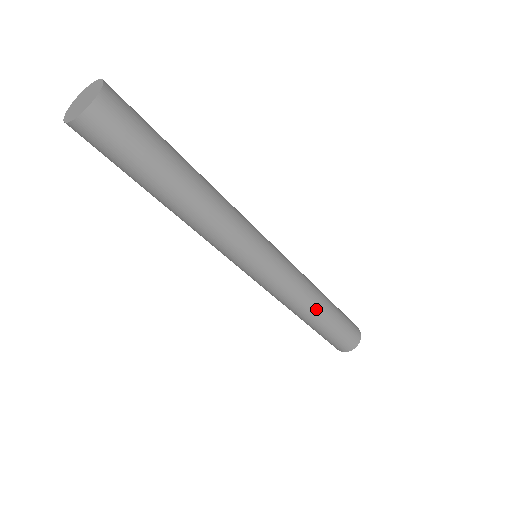
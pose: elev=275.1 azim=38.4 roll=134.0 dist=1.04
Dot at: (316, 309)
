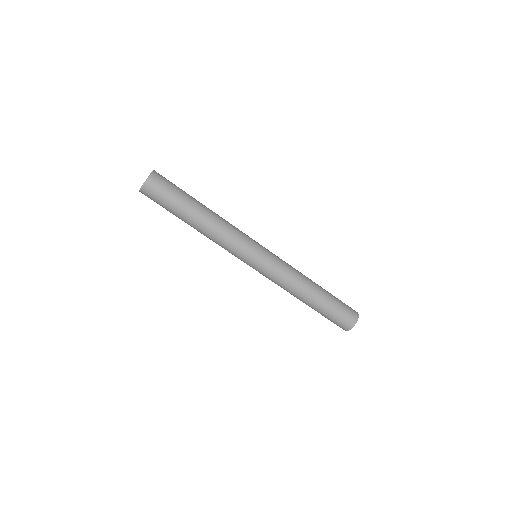
Dot at: (303, 295)
